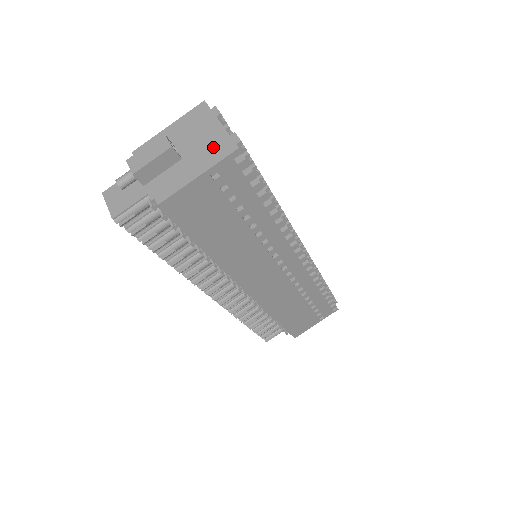
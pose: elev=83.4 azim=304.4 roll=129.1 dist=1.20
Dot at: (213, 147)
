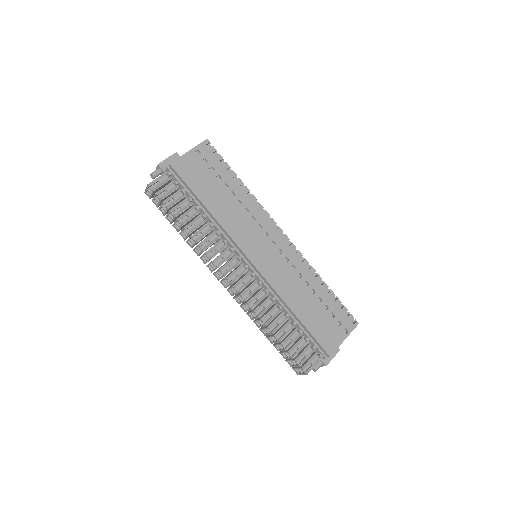
Dot at: occluded
